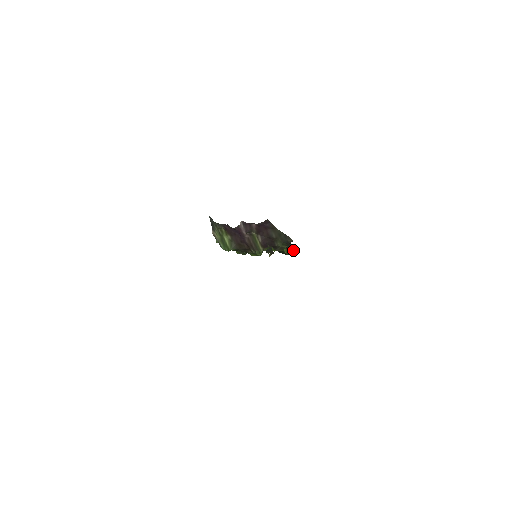
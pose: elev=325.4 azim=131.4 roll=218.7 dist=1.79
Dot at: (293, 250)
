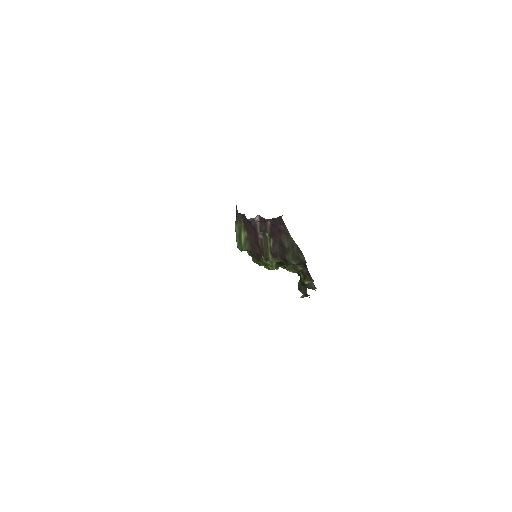
Dot at: (310, 280)
